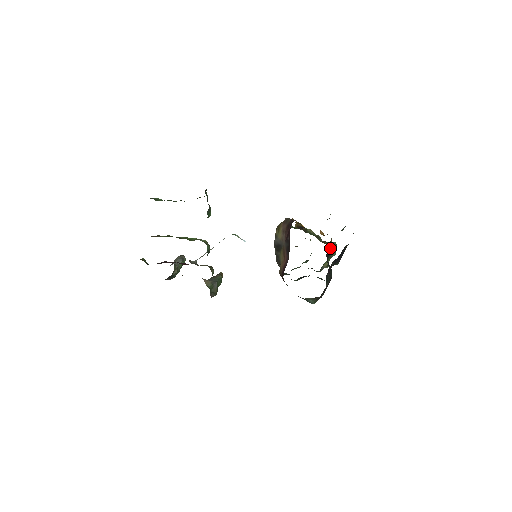
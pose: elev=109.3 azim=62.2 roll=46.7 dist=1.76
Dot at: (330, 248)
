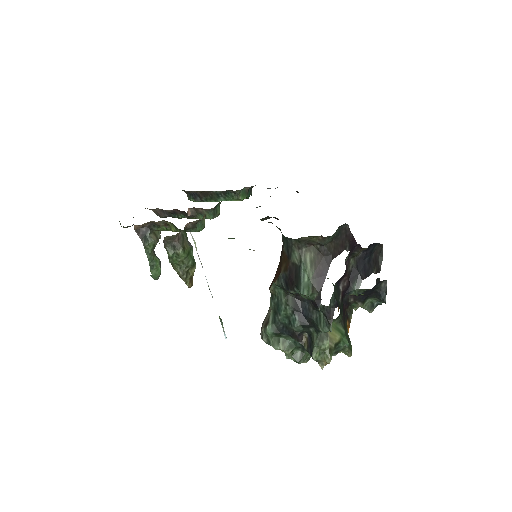
Dot at: (346, 322)
